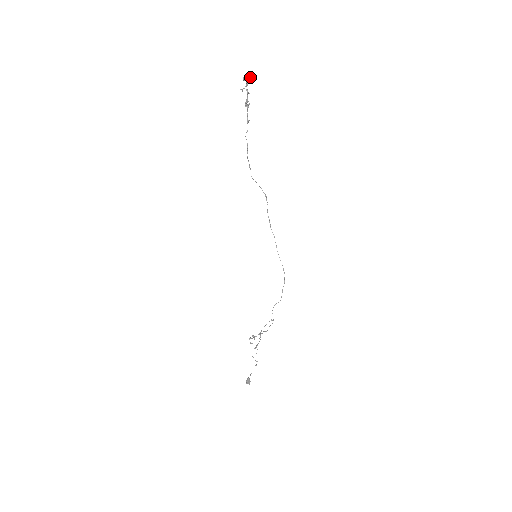
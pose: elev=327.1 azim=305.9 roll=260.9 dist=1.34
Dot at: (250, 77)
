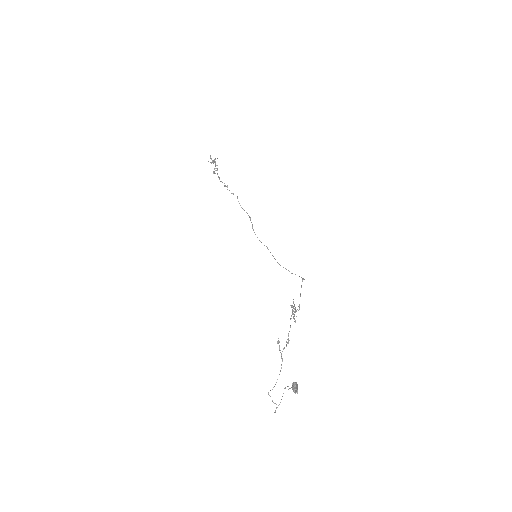
Dot at: (215, 158)
